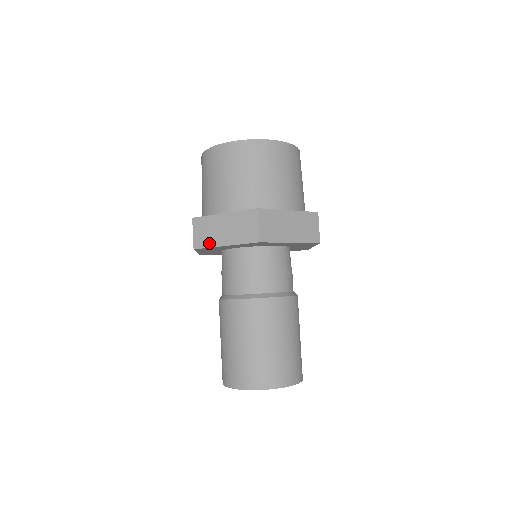
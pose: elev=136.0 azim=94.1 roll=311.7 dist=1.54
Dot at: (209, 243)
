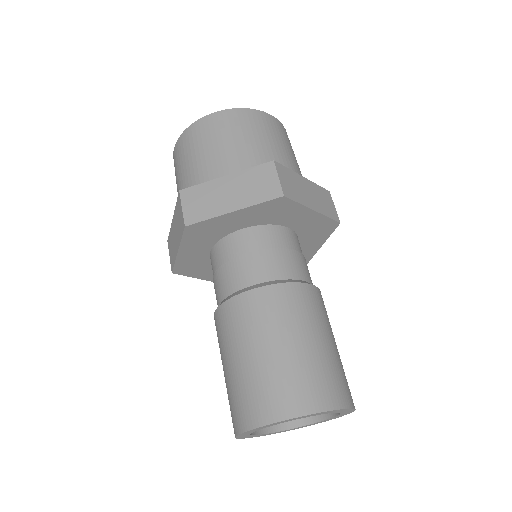
Dot at: (208, 213)
